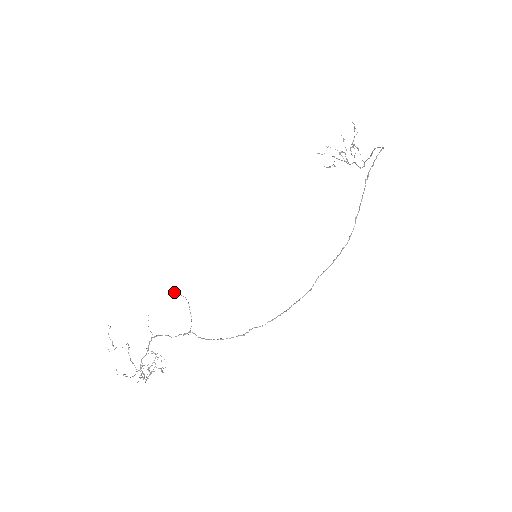
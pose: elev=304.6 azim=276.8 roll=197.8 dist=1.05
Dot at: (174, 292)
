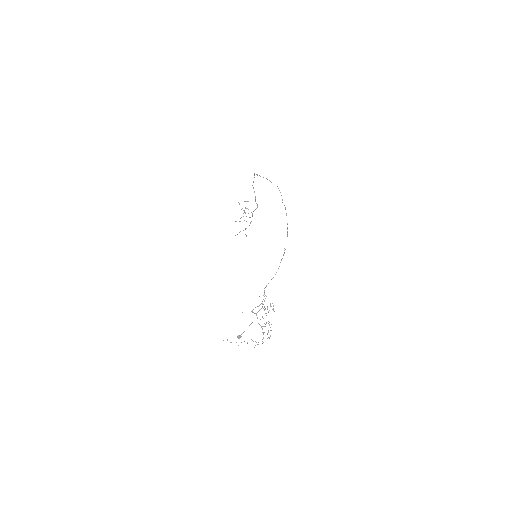
Dot at: (240, 337)
